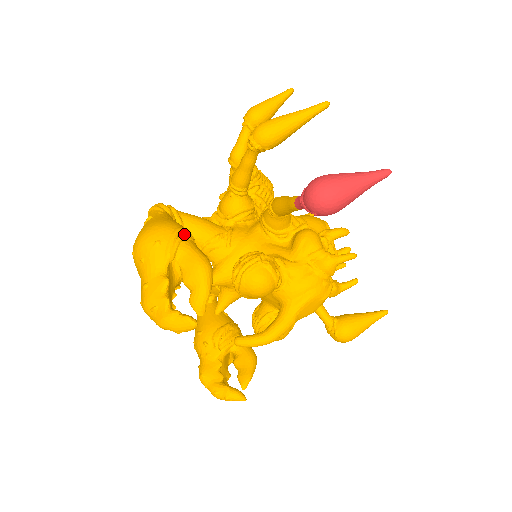
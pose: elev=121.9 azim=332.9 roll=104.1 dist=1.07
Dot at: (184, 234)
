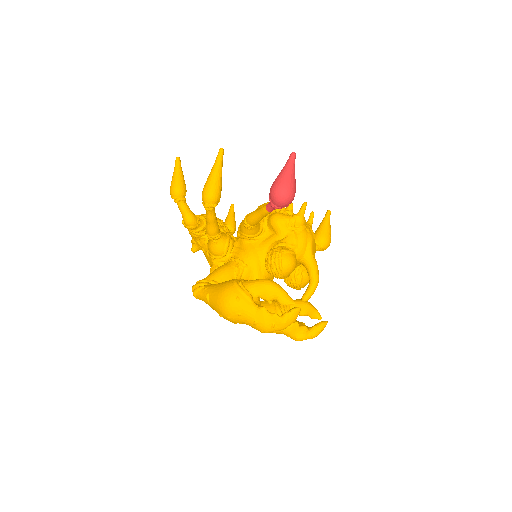
Dot at: (240, 282)
